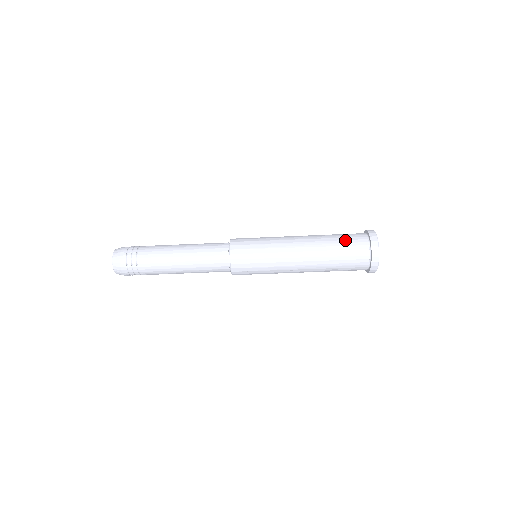
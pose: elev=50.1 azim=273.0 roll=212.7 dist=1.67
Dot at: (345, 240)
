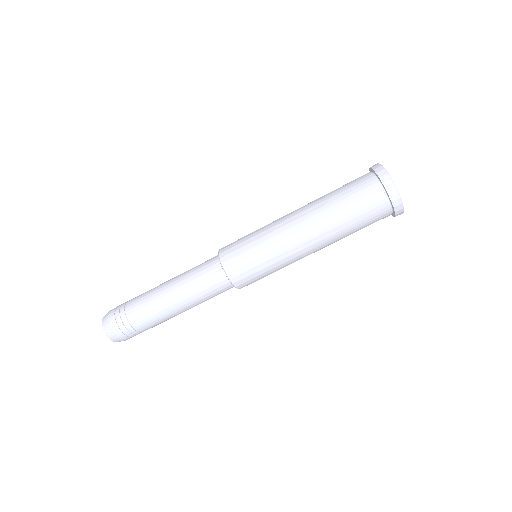
Dot at: (345, 186)
